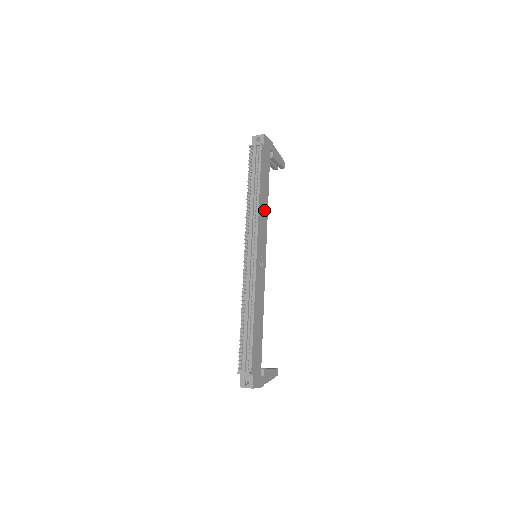
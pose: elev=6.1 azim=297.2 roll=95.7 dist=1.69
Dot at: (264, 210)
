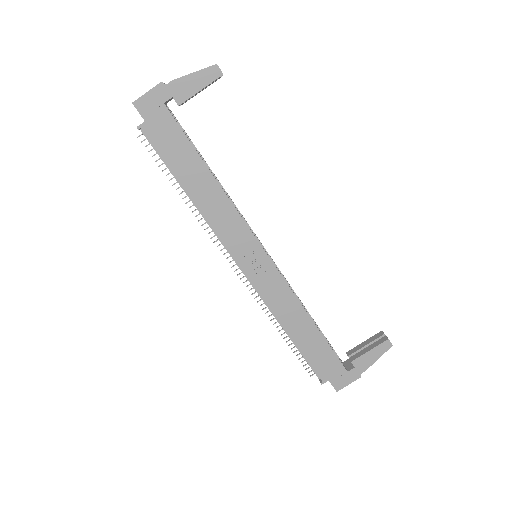
Dot at: (218, 203)
